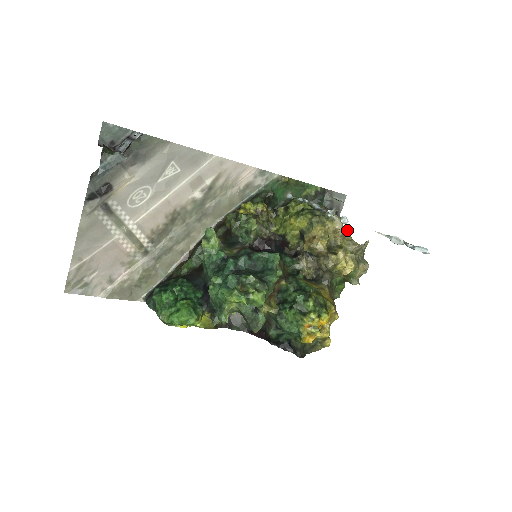
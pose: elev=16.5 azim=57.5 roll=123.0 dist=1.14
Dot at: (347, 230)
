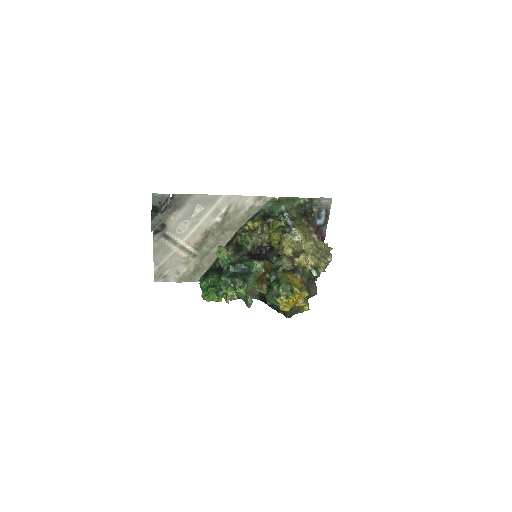
Dot at: (315, 235)
